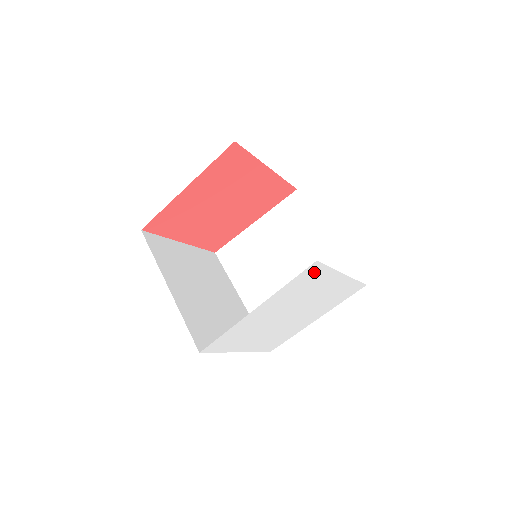
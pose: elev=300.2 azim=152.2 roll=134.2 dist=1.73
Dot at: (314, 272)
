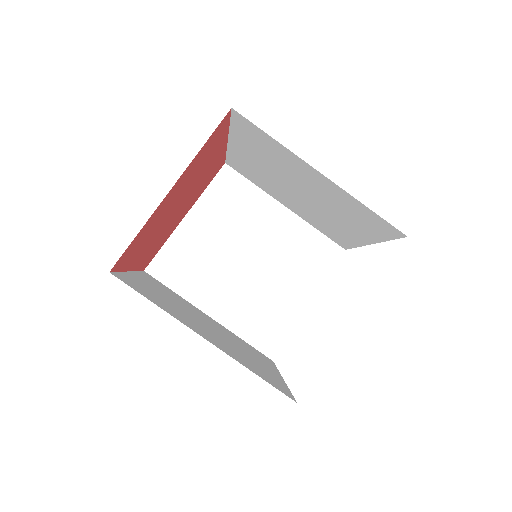
Dot at: occluded
